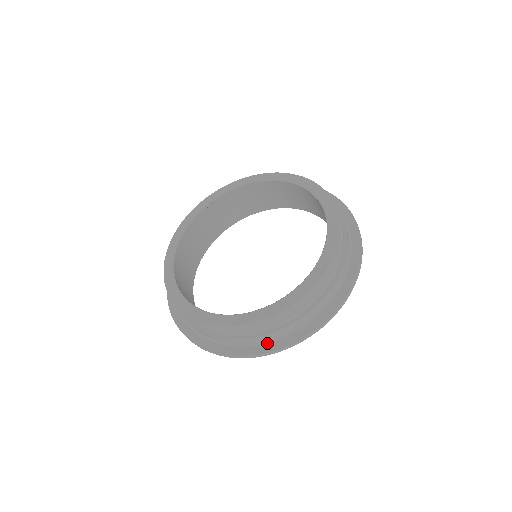
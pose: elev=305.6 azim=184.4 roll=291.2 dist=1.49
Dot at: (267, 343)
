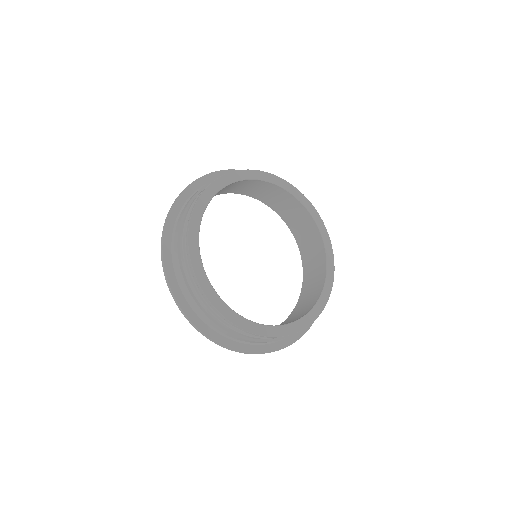
Dot at: (284, 339)
